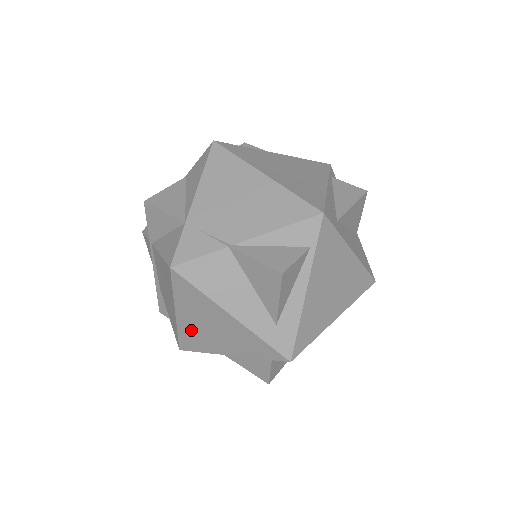
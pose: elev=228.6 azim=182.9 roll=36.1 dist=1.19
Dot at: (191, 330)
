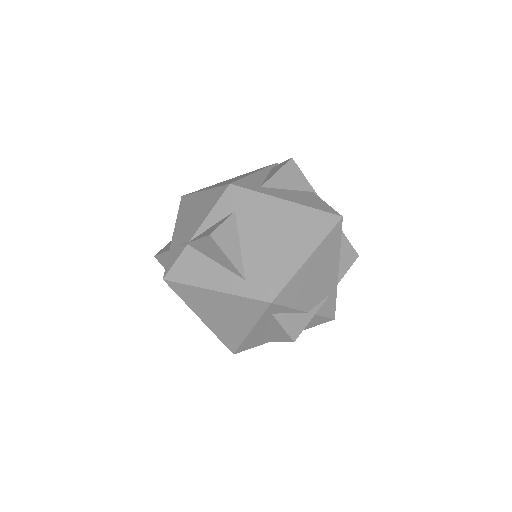
Dot at: (217, 327)
